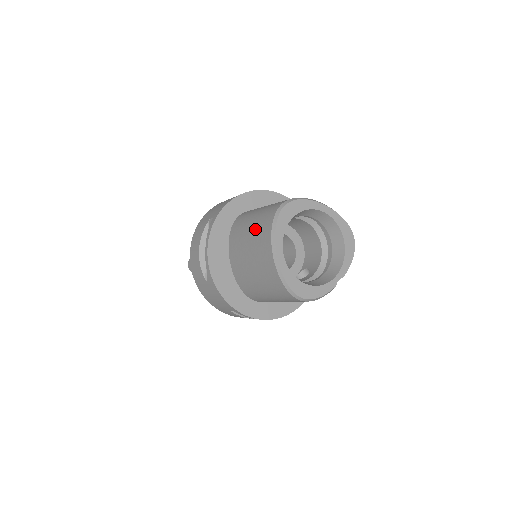
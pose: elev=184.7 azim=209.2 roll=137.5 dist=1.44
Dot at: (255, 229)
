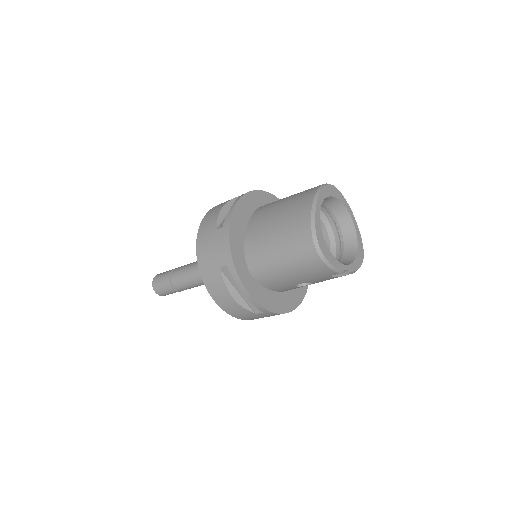
Dot at: (295, 195)
